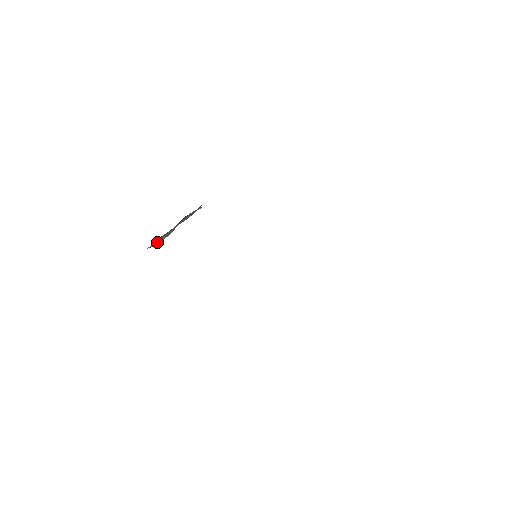
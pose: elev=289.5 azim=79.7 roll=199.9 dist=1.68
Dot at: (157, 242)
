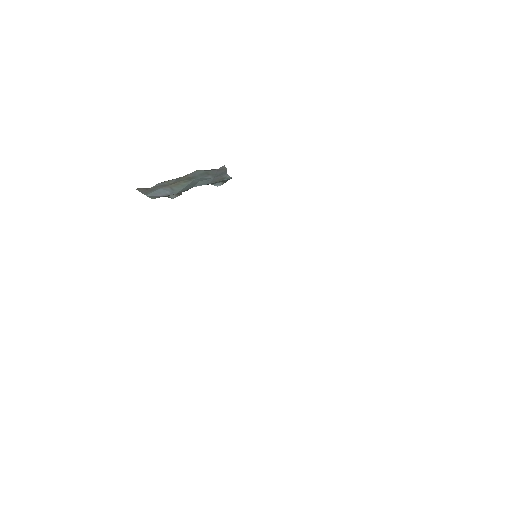
Dot at: (159, 193)
